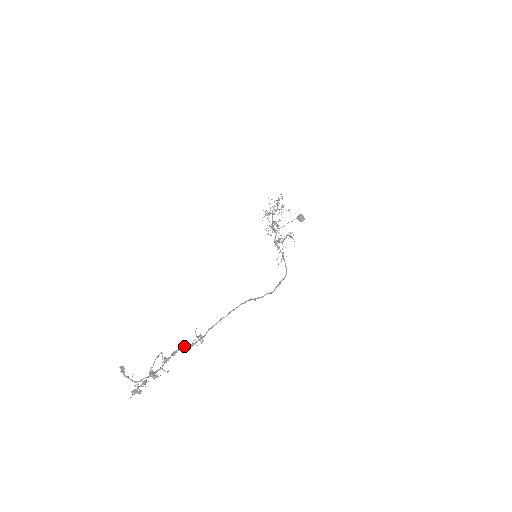
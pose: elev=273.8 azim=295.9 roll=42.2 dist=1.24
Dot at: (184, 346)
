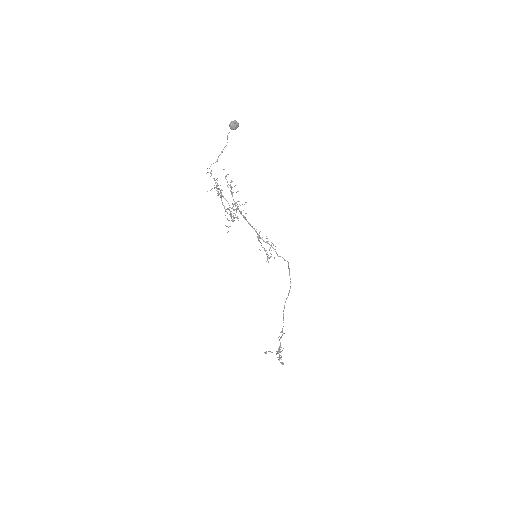
Dot at: occluded
